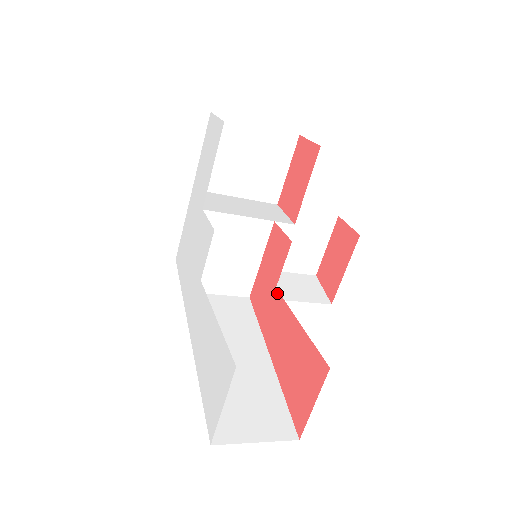
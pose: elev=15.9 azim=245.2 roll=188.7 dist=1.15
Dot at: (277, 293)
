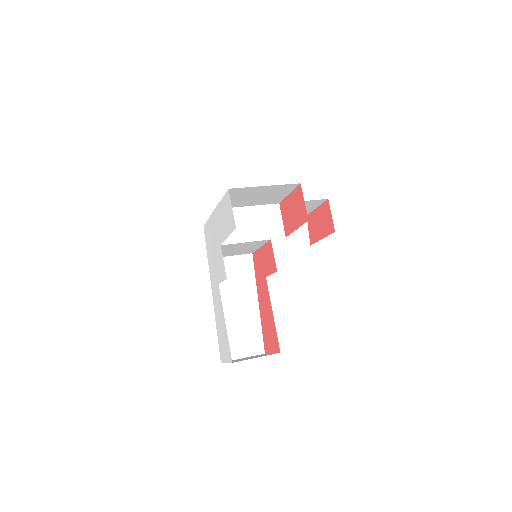
Dot at: (266, 281)
